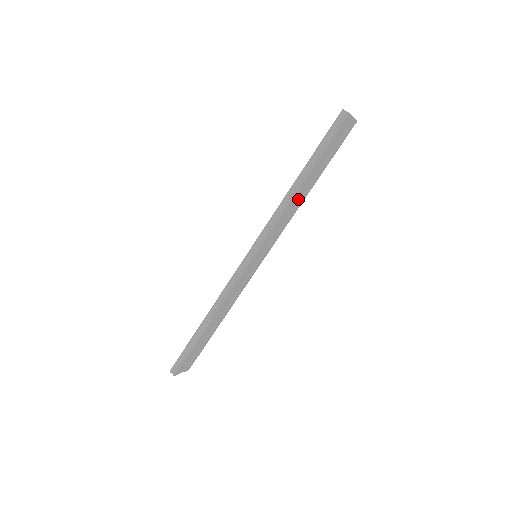
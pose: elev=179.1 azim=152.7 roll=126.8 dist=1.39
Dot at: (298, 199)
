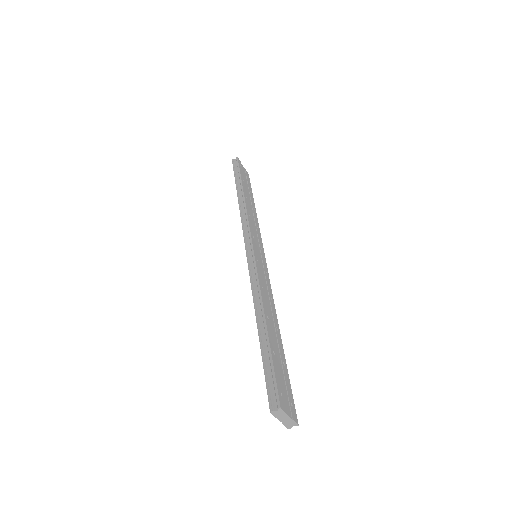
Dot at: (251, 211)
